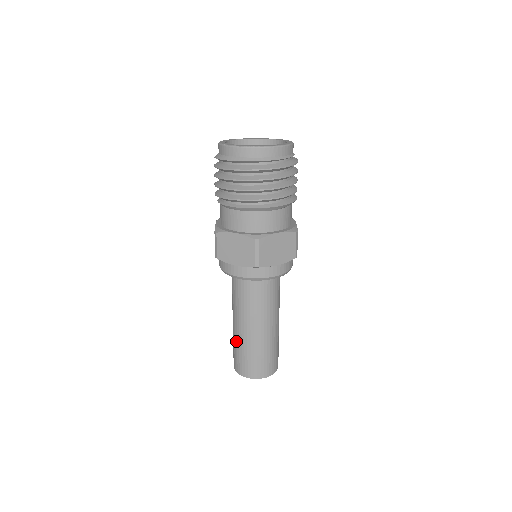
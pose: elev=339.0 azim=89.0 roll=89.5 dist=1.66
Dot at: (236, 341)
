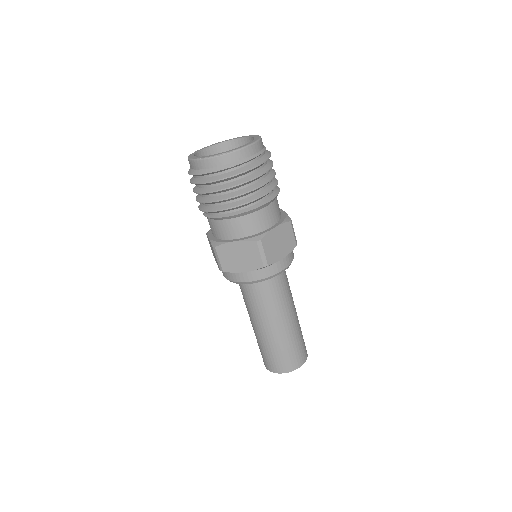
Dot at: (262, 343)
